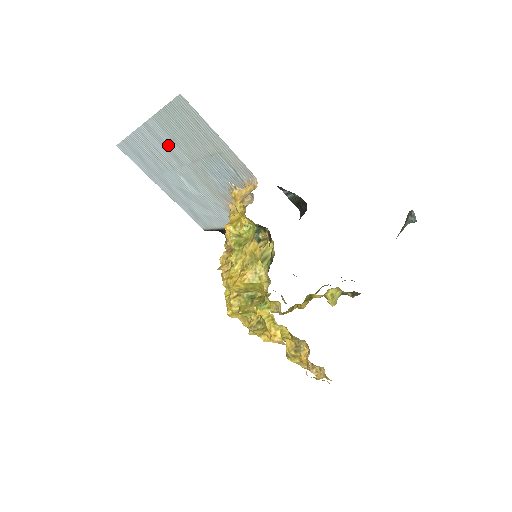
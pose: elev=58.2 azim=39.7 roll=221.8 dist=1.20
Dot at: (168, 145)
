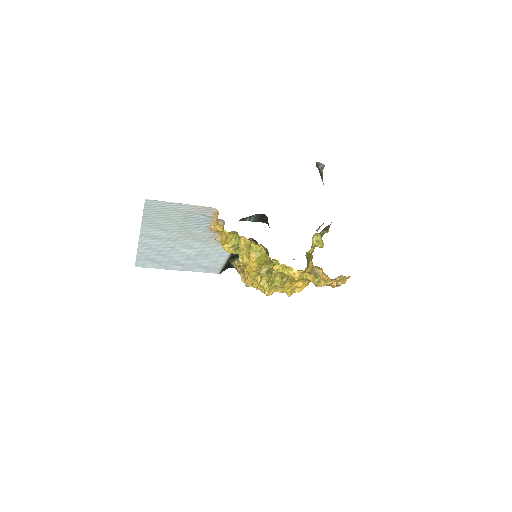
Dot at: (160, 236)
